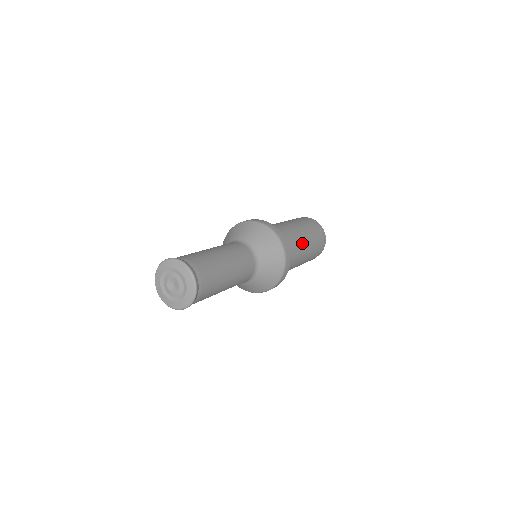
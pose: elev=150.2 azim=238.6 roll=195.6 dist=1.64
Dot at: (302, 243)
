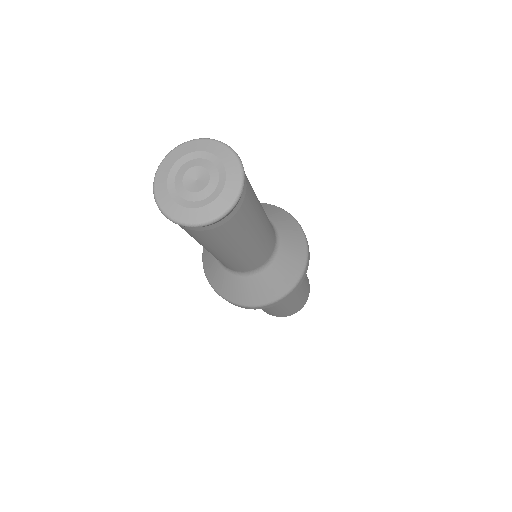
Dot at: occluded
